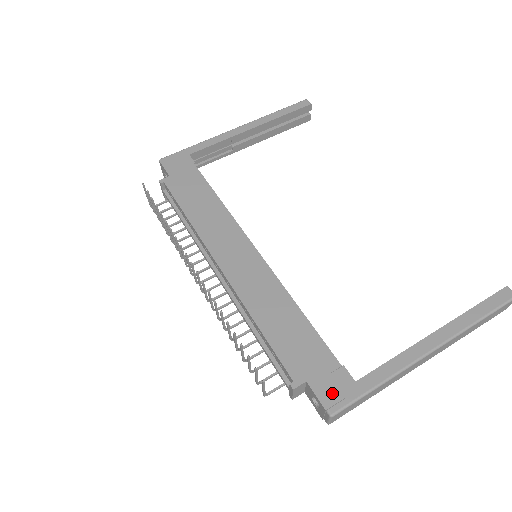
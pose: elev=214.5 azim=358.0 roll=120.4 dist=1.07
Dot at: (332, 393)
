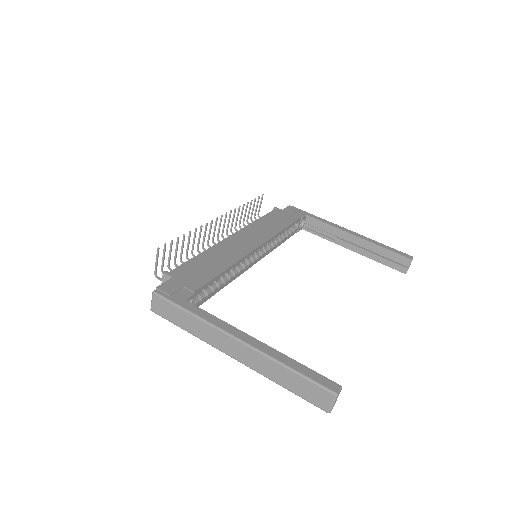
Dot at: (170, 289)
